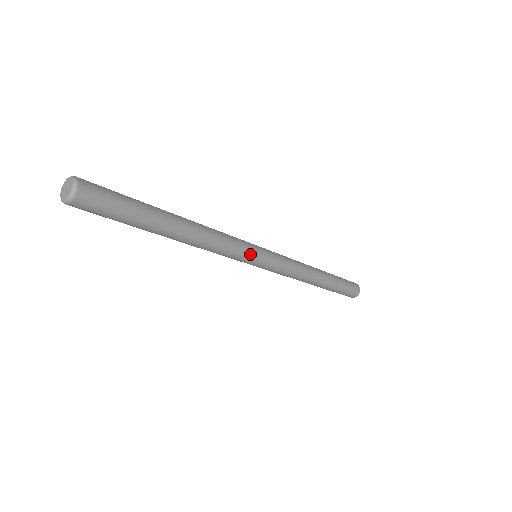
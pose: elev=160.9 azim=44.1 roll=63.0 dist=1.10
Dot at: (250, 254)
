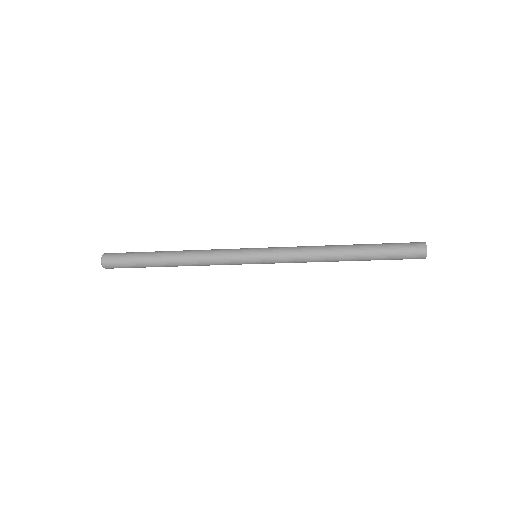
Dot at: (240, 262)
